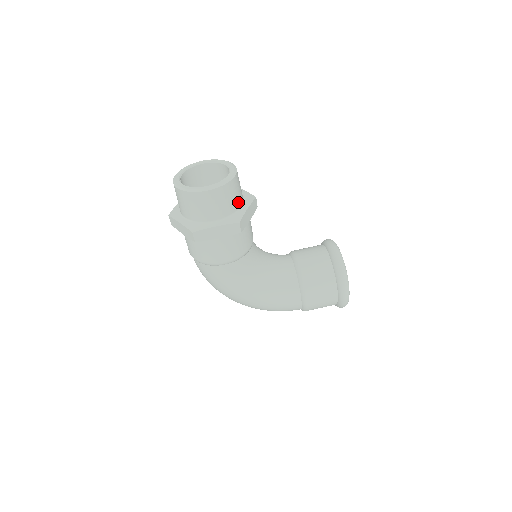
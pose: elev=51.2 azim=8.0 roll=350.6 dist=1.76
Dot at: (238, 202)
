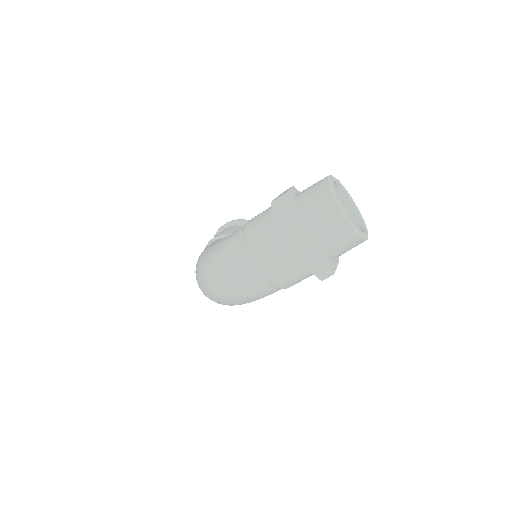
Dot at: occluded
